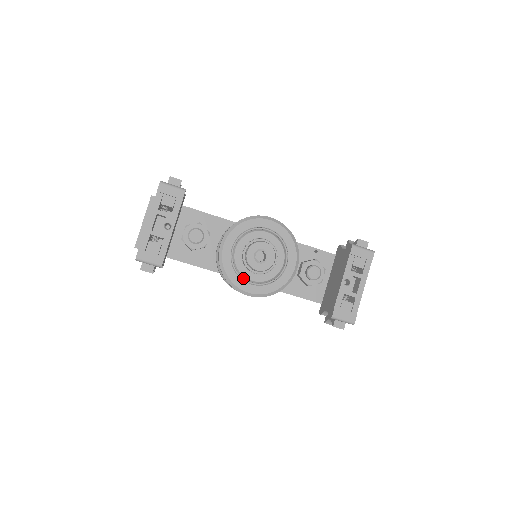
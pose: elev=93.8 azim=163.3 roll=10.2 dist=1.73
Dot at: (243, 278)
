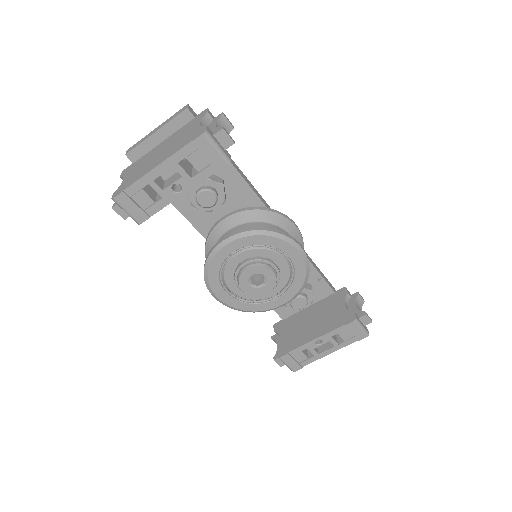
Dot at: (223, 283)
